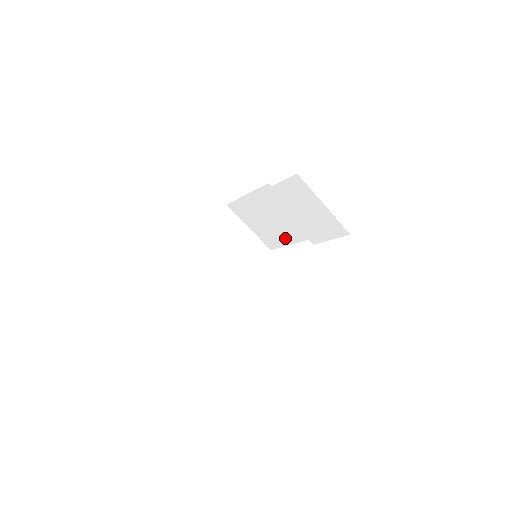
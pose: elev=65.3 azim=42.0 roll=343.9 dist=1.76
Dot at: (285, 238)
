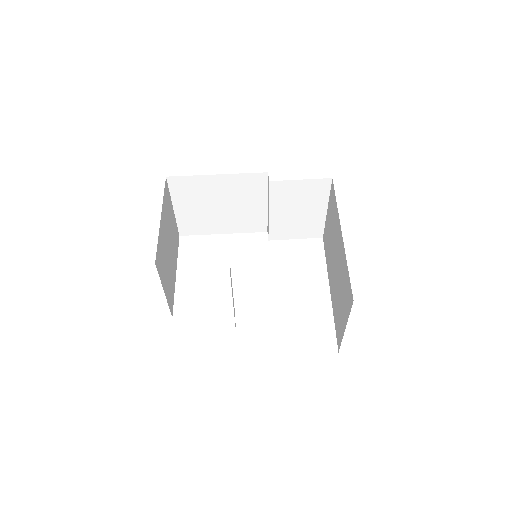
Dot at: (220, 227)
